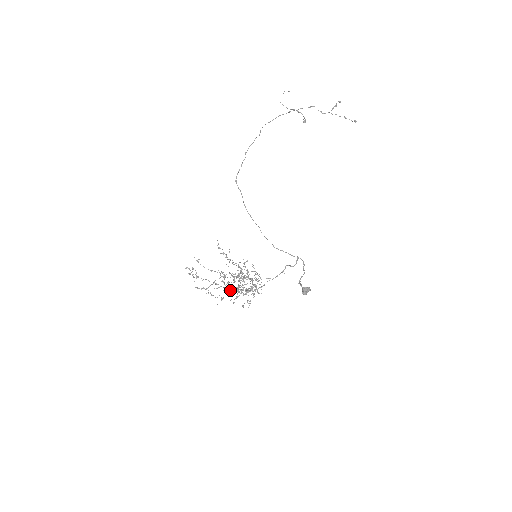
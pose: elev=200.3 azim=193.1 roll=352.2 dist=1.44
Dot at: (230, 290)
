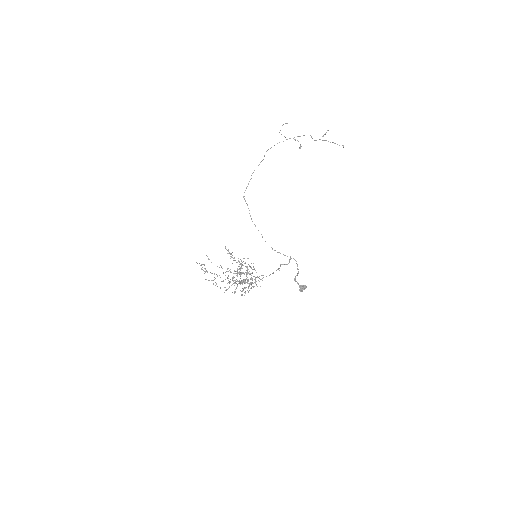
Dot at: (234, 283)
